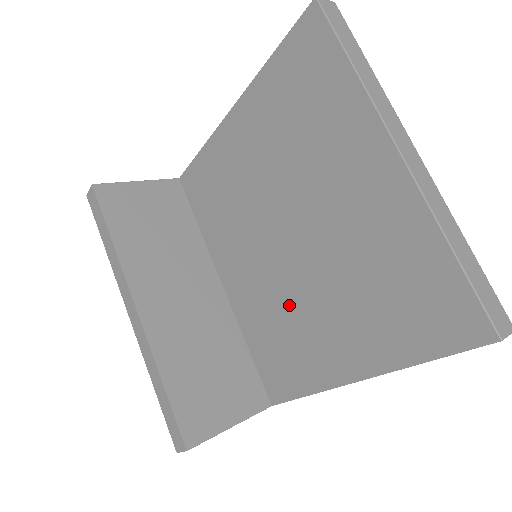
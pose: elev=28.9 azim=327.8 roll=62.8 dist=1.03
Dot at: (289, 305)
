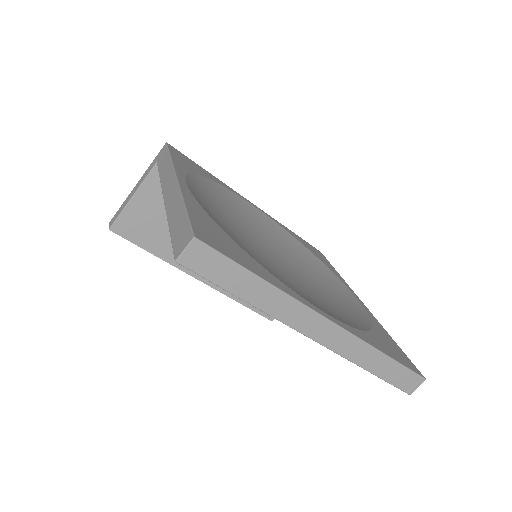
Dot at: occluded
